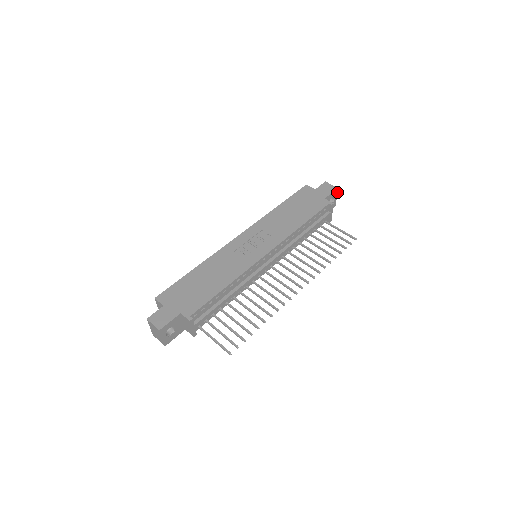
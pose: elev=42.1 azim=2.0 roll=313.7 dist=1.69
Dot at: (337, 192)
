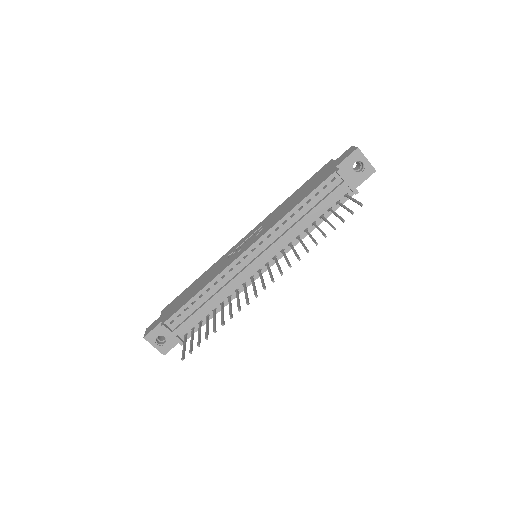
Dot at: (362, 153)
